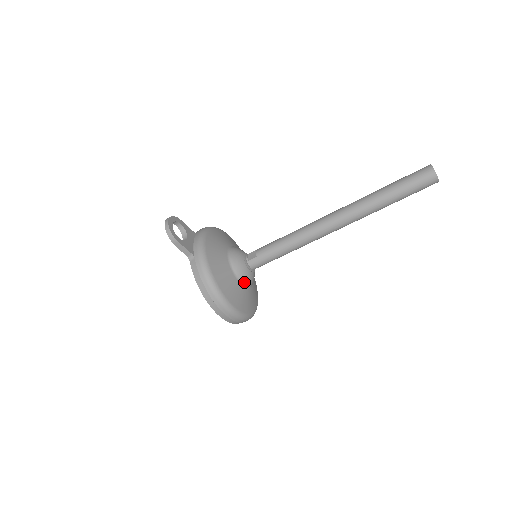
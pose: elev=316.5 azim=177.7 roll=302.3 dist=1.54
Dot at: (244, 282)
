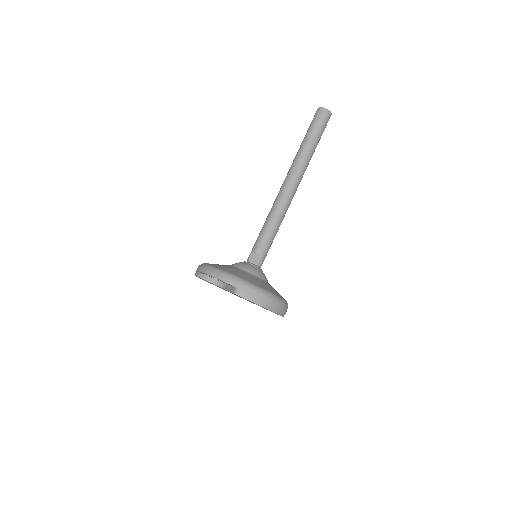
Dot at: (267, 280)
